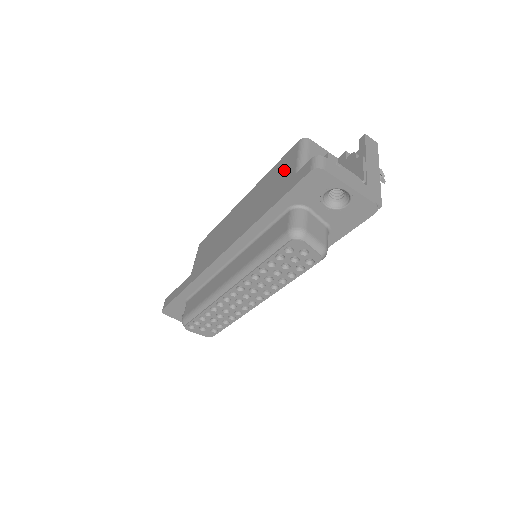
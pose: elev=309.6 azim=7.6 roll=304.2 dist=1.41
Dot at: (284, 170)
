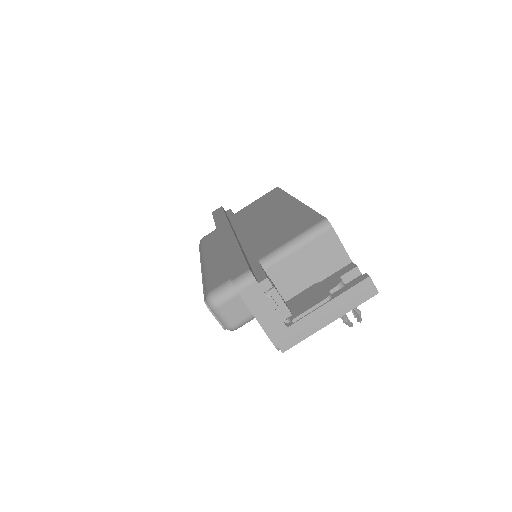
Dot at: (292, 230)
